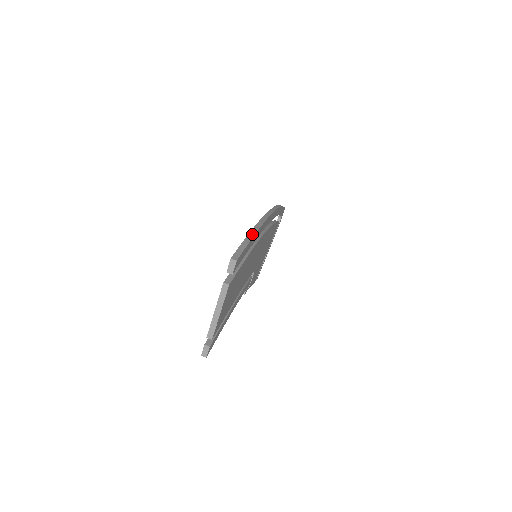
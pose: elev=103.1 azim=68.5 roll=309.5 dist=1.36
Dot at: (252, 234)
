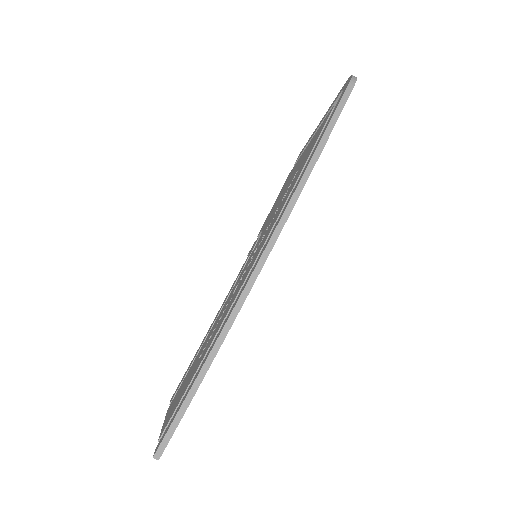
Dot at: (194, 390)
